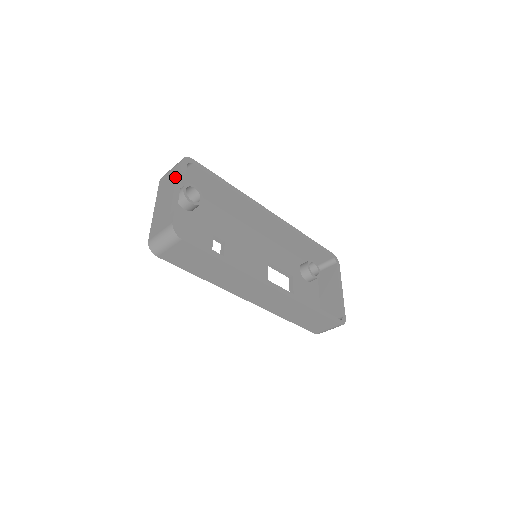
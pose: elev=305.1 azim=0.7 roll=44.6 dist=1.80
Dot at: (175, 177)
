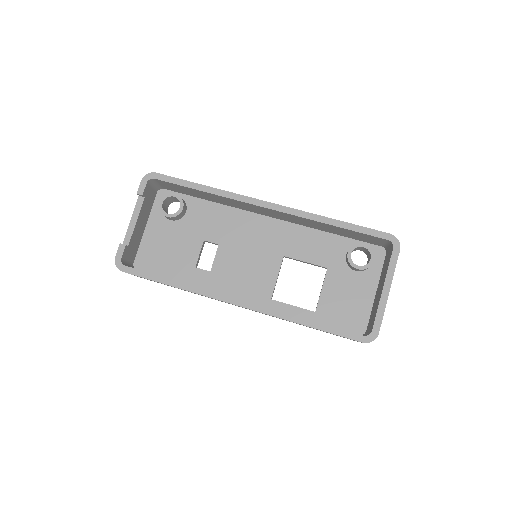
Dot at: (137, 199)
